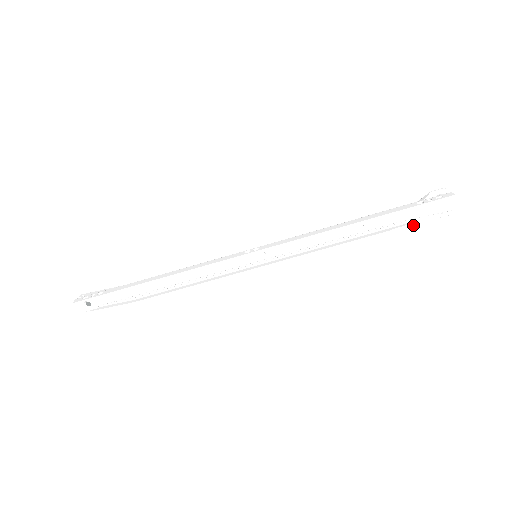
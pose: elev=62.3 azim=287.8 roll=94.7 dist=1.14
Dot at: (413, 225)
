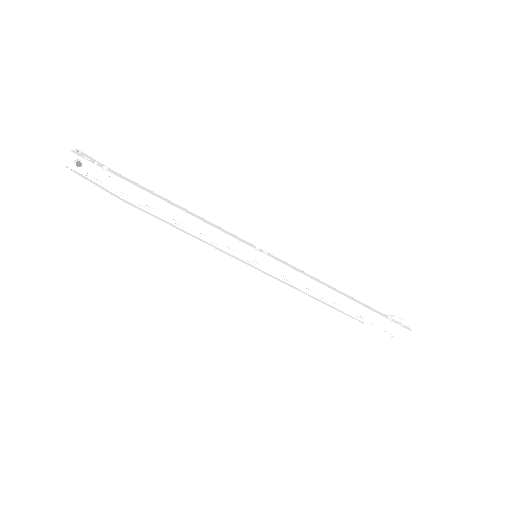
Dot at: (367, 327)
